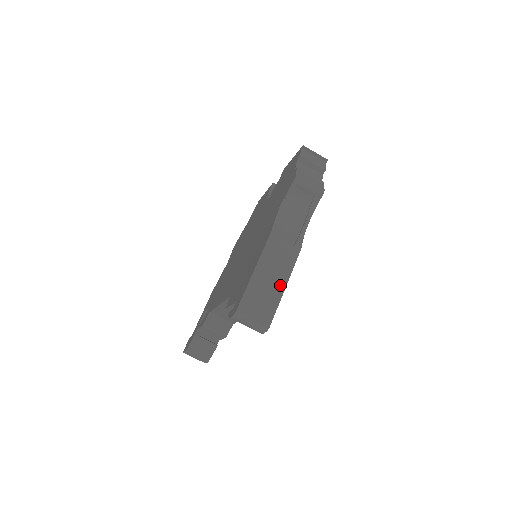
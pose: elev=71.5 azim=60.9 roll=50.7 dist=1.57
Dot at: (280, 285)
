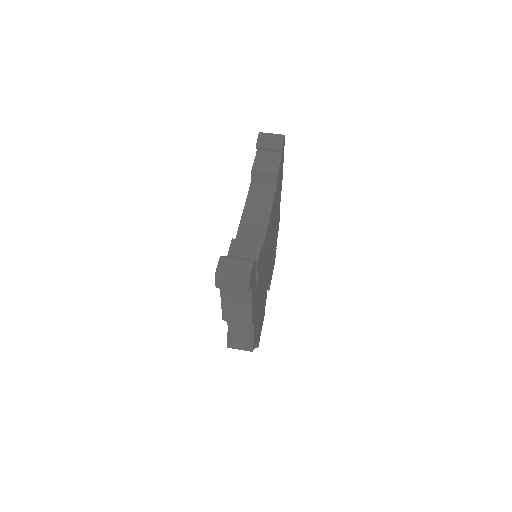
Dot at: occluded
